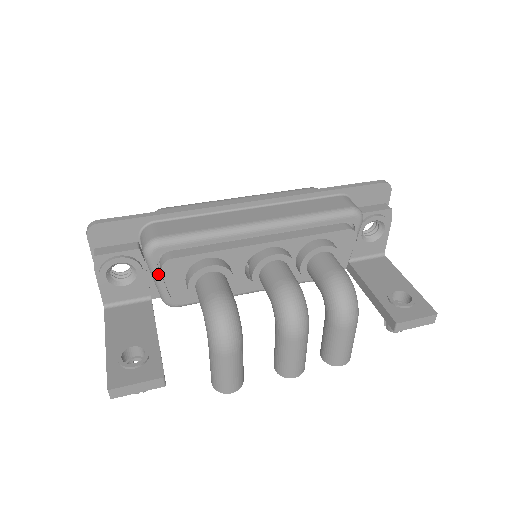
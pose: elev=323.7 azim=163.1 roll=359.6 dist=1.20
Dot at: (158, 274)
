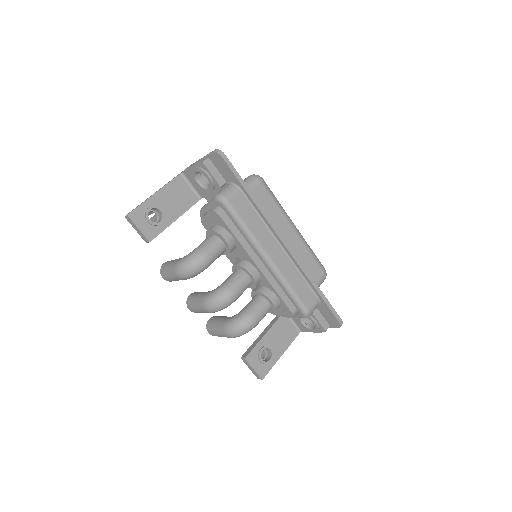
Dot at: (210, 206)
